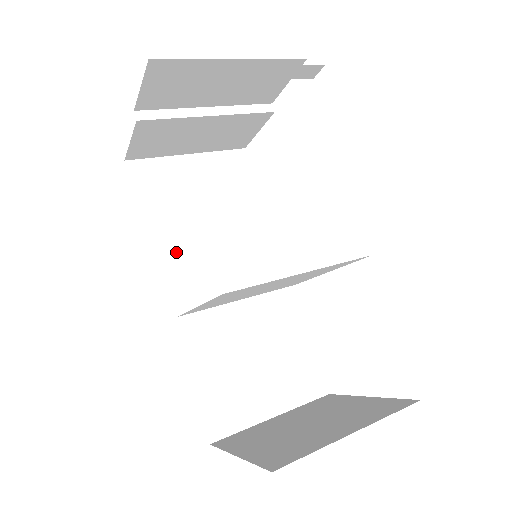
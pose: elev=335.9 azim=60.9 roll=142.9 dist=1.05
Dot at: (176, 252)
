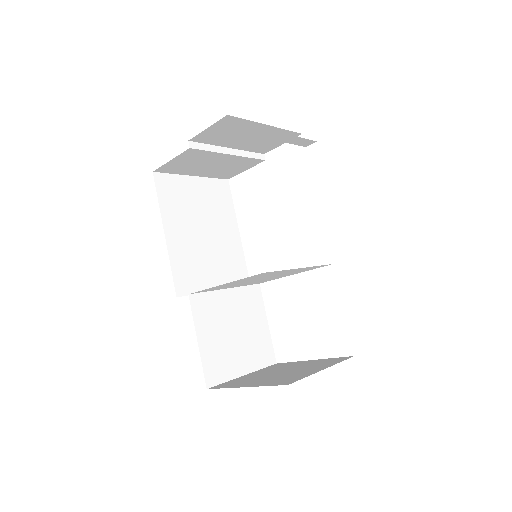
Dot at: (184, 247)
